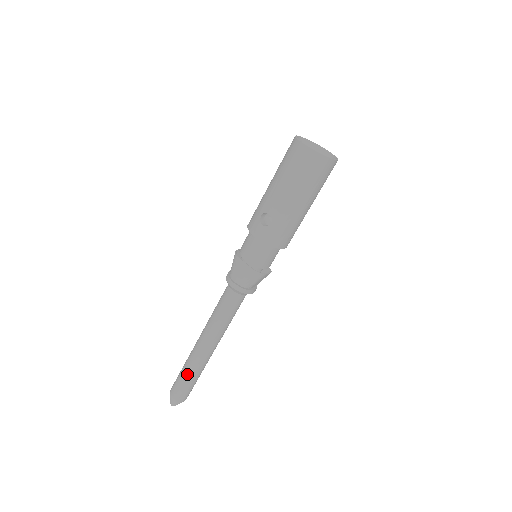
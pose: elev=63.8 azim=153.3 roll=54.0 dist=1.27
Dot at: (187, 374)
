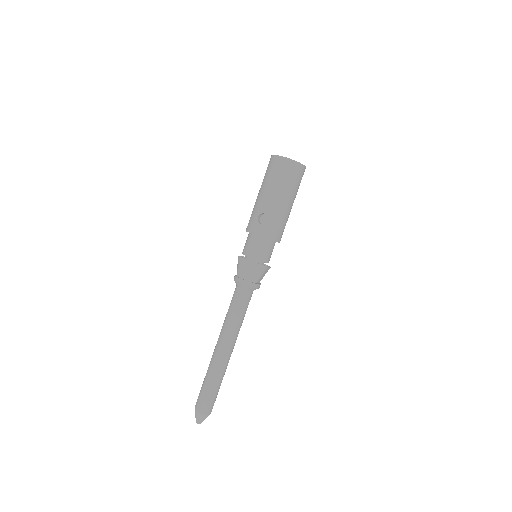
Dot at: (211, 382)
